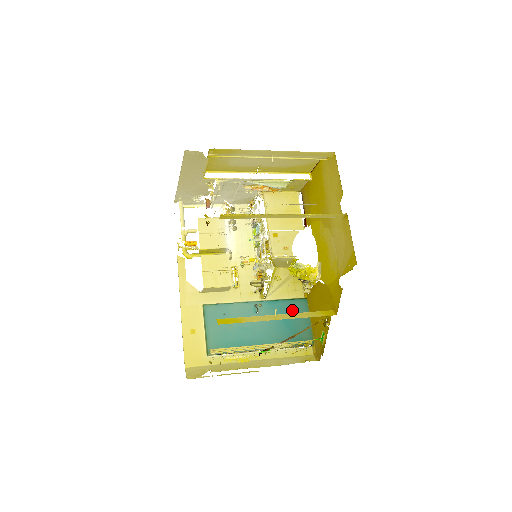
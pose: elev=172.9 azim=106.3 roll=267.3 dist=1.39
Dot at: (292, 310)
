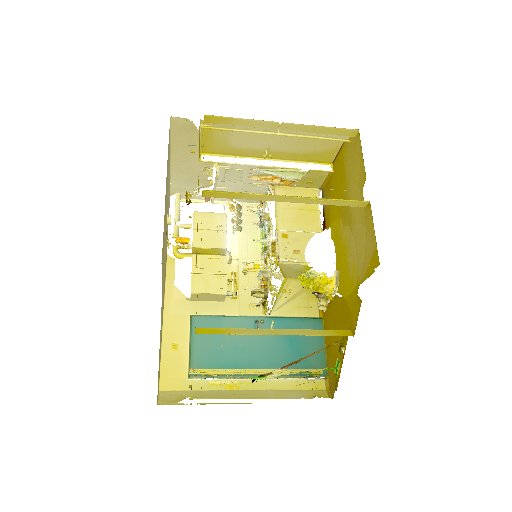
Dot at: occluded
